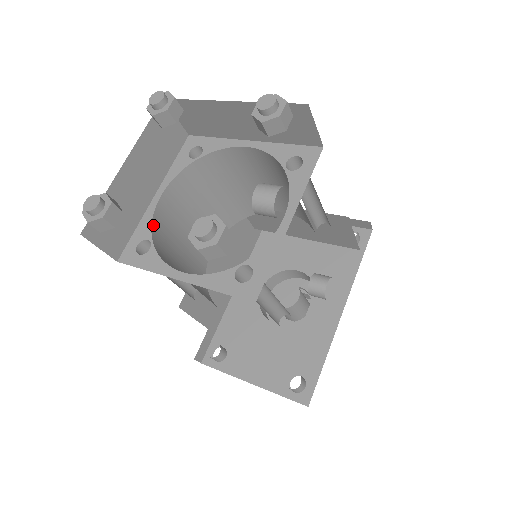
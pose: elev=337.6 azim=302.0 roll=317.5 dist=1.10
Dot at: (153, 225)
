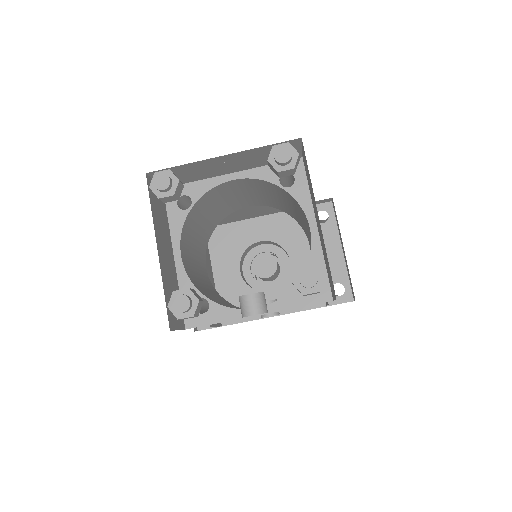
Dot at: (207, 193)
